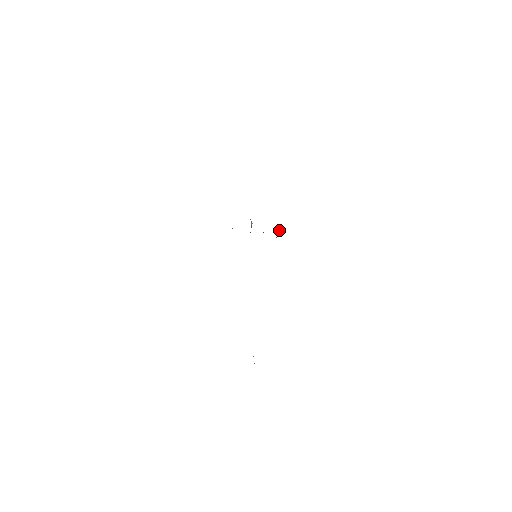
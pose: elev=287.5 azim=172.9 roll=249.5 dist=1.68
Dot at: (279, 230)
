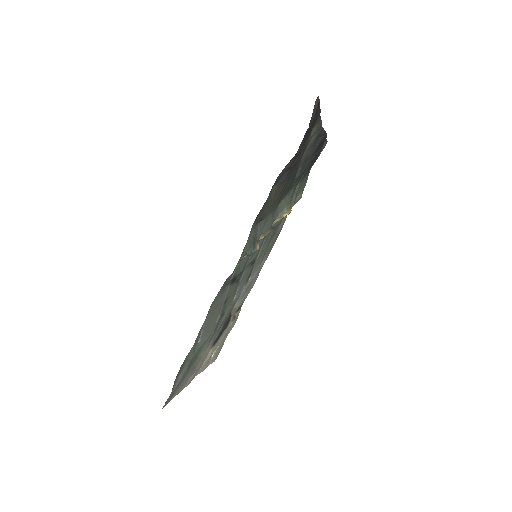
Dot at: (251, 252)
